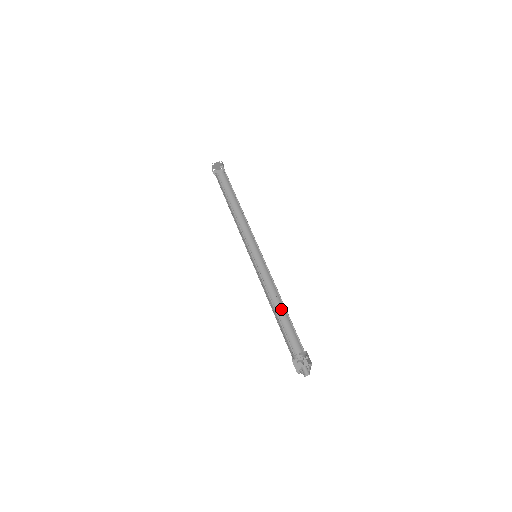
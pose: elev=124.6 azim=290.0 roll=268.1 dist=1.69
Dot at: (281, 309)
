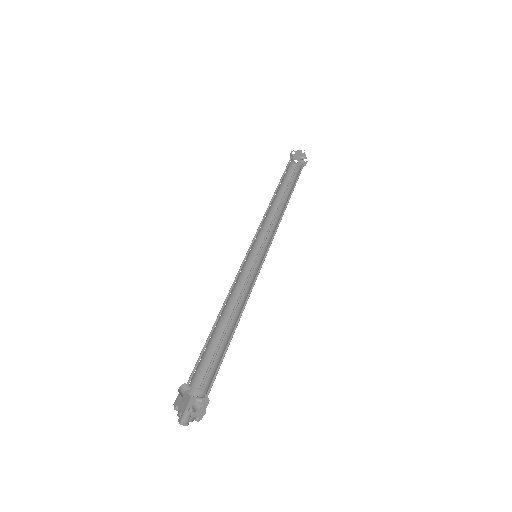
Dot at: (233, 328)
